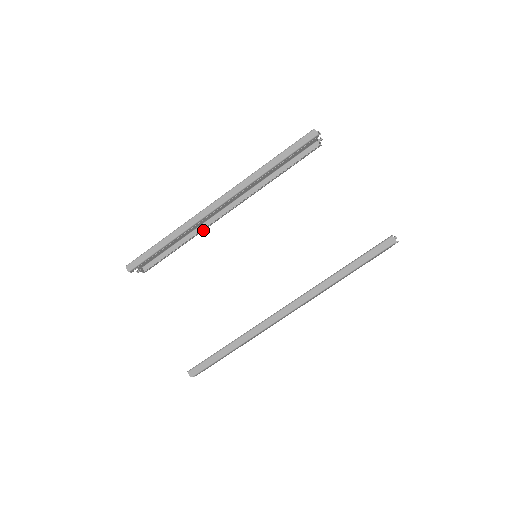
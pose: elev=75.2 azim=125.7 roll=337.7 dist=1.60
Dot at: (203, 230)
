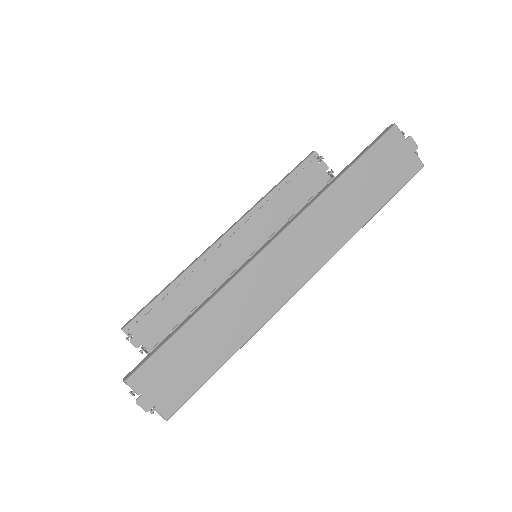
Dot at: occluded
